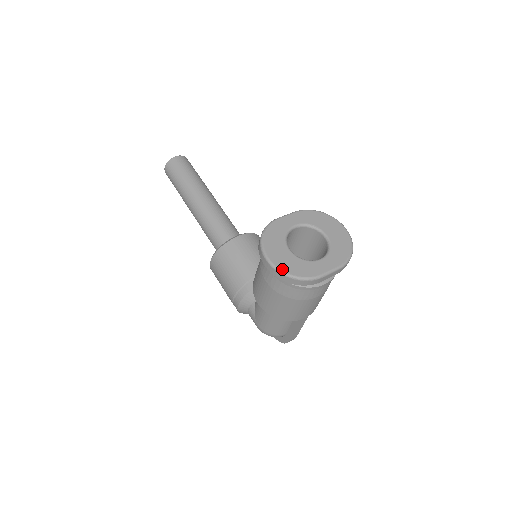
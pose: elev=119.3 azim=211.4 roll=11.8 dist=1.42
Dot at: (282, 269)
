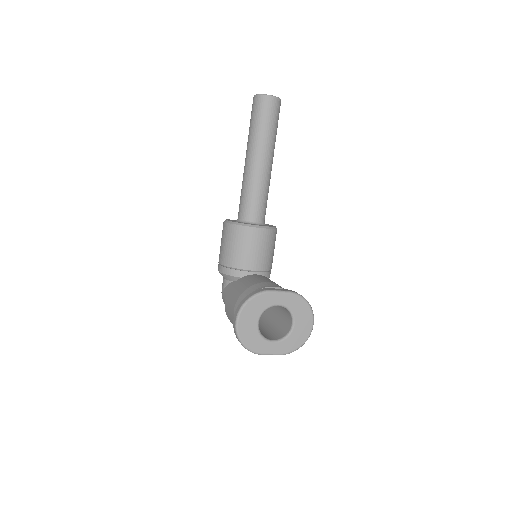
Dot at: (240, 335)
